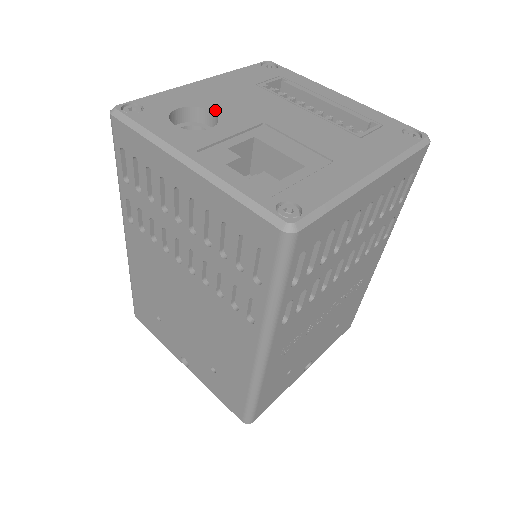
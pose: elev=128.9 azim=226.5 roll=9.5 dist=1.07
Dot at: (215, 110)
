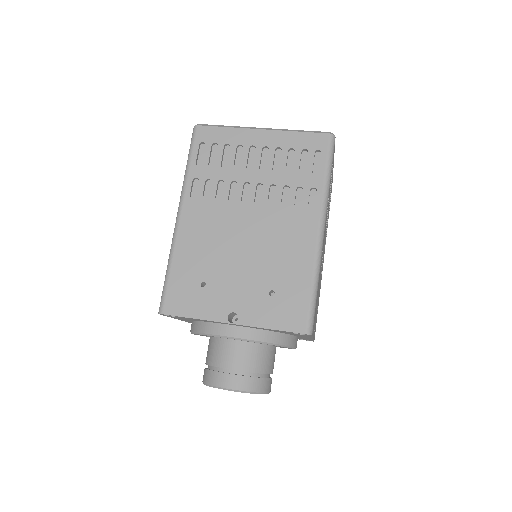
Dot at: occluded
